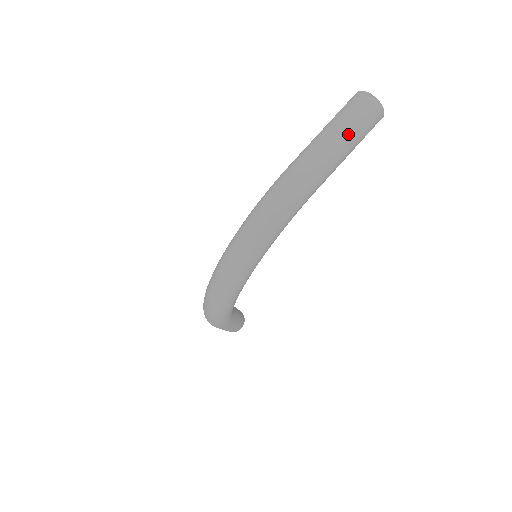
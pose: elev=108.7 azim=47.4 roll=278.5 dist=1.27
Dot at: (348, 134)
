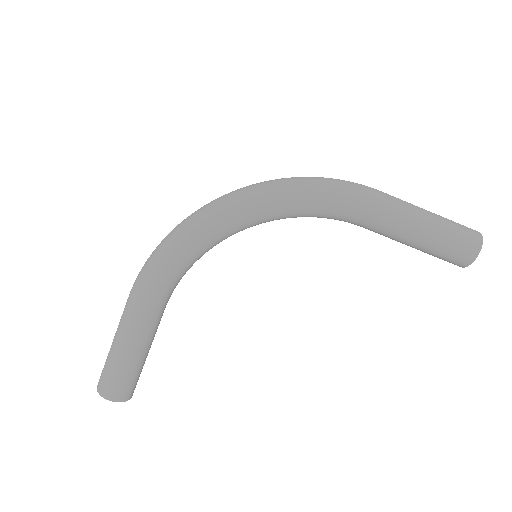
Dot at: (438, 217)
